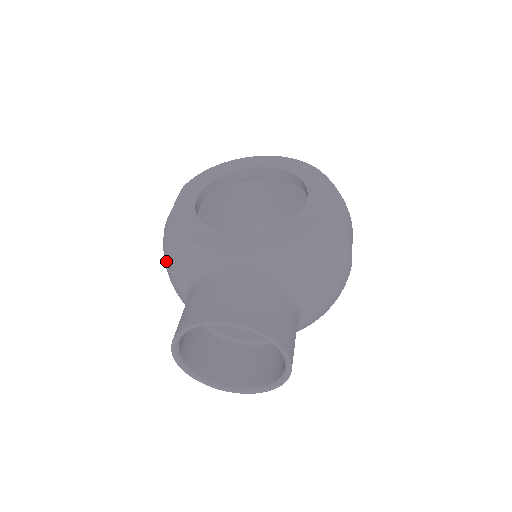
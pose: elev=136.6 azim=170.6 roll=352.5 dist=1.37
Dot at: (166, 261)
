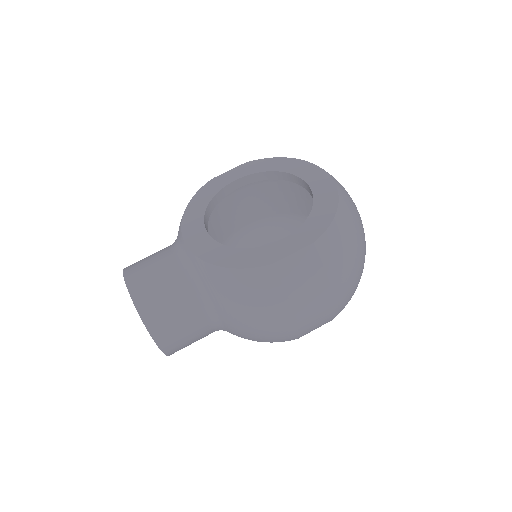
Dot at: occluded
